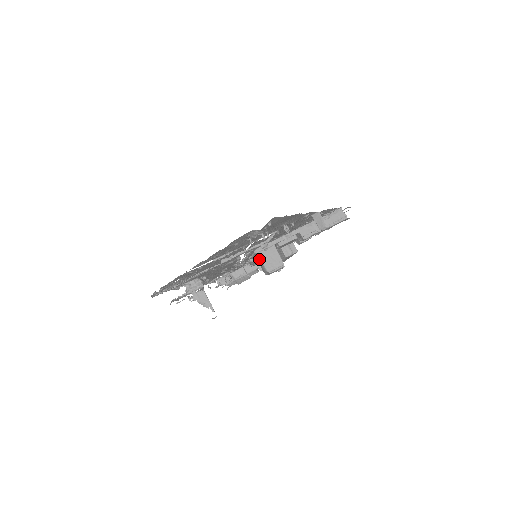
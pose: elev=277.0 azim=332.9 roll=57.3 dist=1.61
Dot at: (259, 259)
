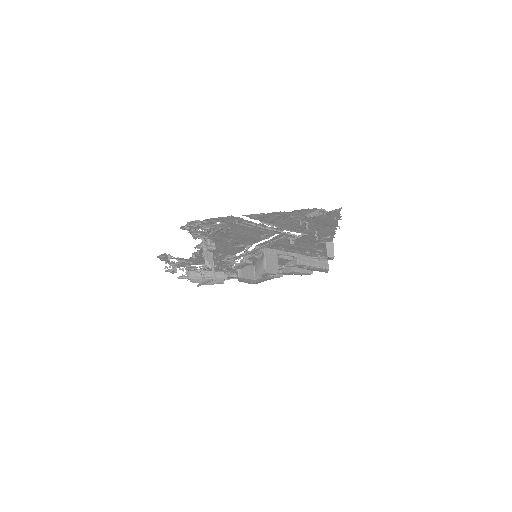
Dot at: occluded
